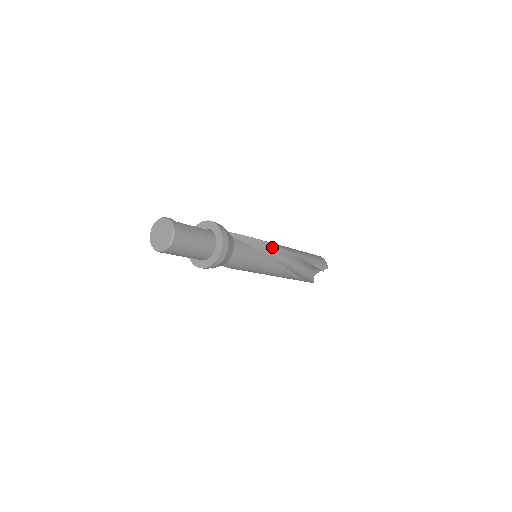
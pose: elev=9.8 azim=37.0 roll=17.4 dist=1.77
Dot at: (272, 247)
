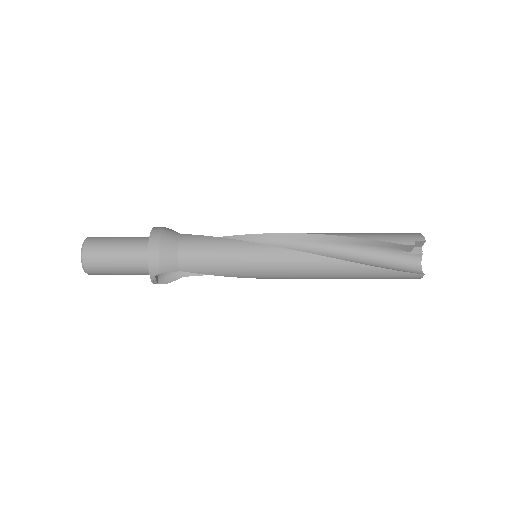
Dot at: (277, 237)
